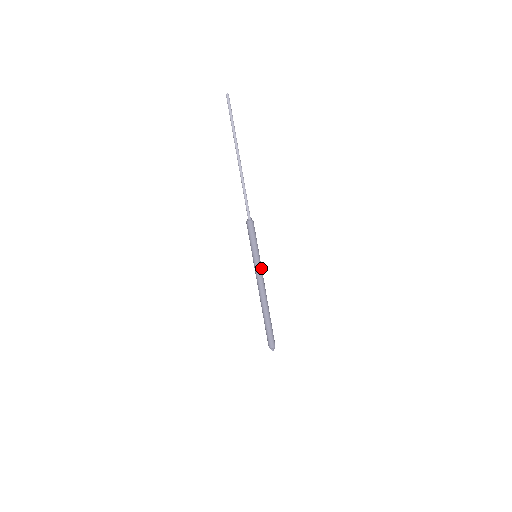
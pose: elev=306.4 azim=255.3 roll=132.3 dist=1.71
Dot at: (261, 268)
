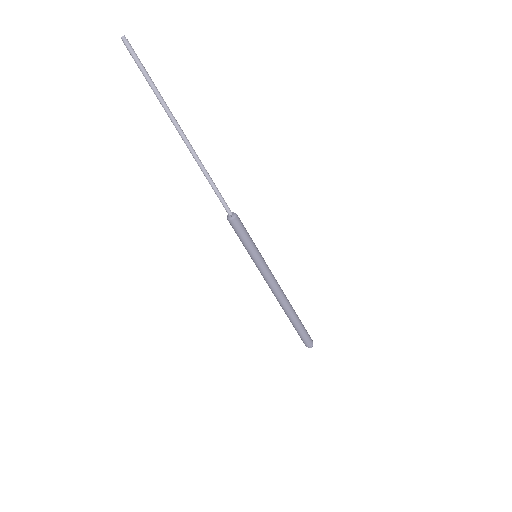
Dot at: (267, 269)
